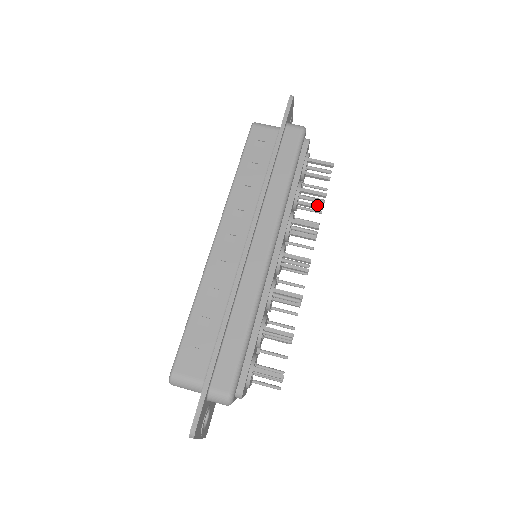
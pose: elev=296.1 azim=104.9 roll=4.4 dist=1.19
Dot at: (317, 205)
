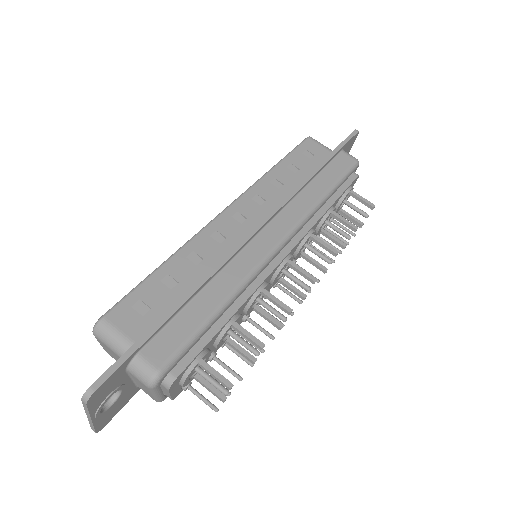
Dot at: (340, 241)
